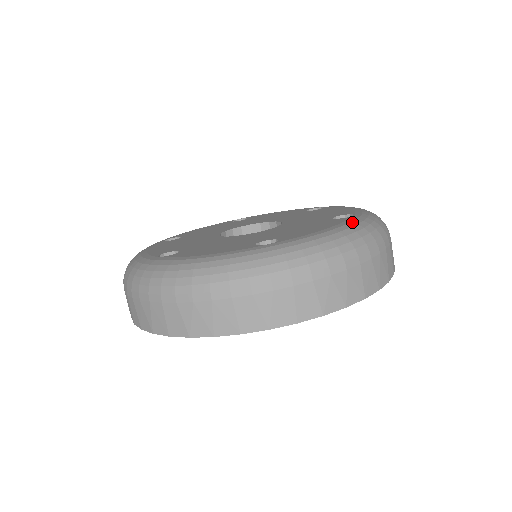
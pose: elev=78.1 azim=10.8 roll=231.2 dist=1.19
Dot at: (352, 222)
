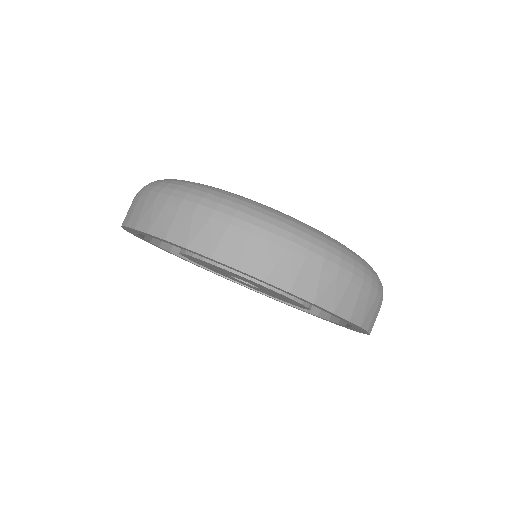
Dot at: (334, 239)
